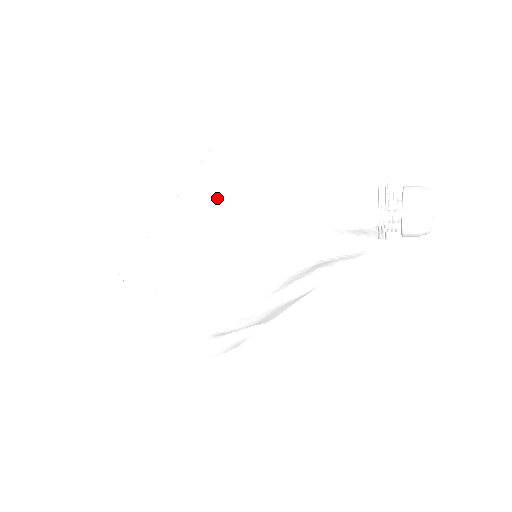
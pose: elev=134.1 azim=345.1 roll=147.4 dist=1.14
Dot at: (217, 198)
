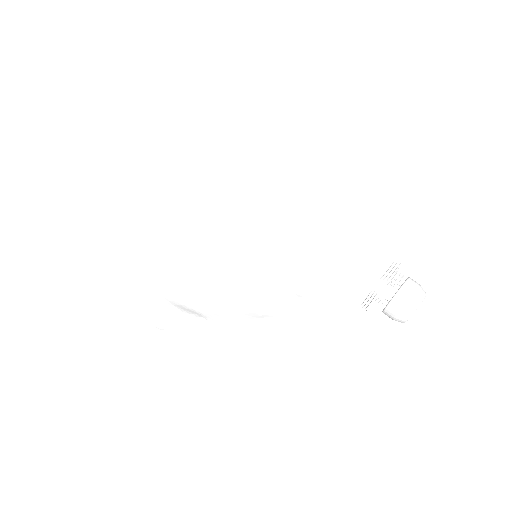
Dot at: (273, 186)
